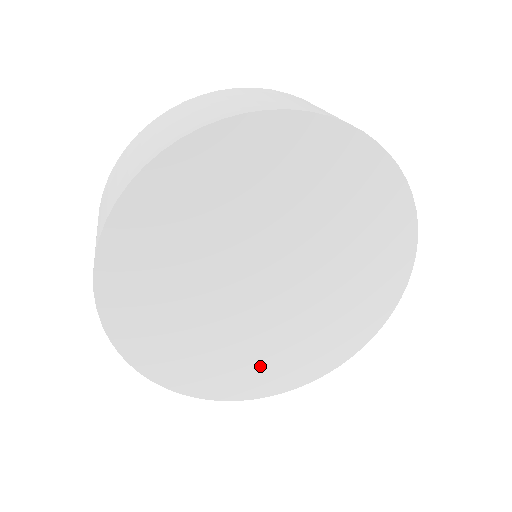
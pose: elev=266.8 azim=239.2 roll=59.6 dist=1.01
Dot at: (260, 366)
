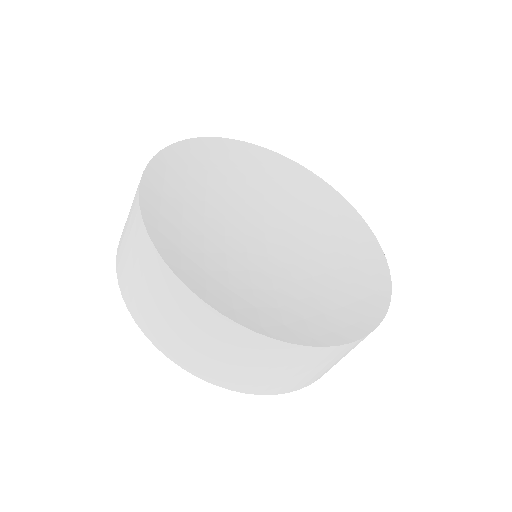
Dot at: occluded
